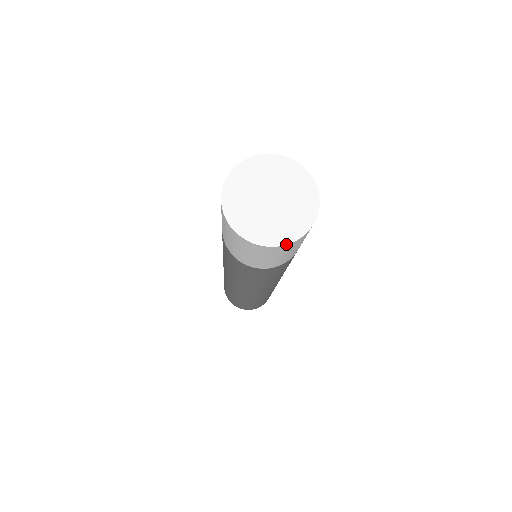
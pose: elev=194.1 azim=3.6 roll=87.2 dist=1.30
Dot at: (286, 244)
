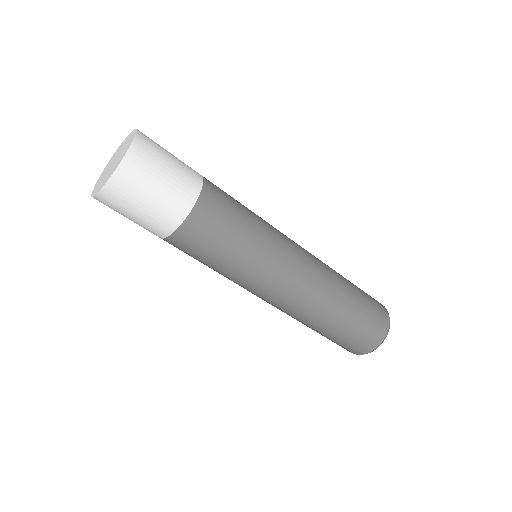
Dot at: (132, 142)
